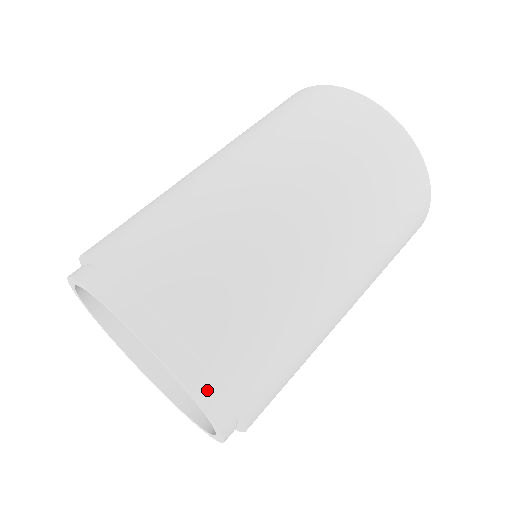
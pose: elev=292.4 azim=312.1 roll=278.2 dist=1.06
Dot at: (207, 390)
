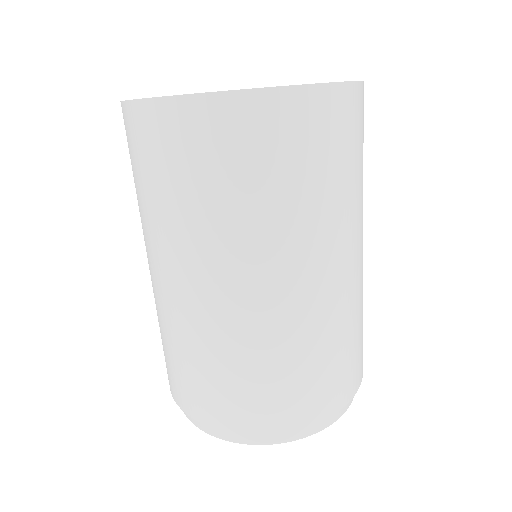
Dot at: occluded
